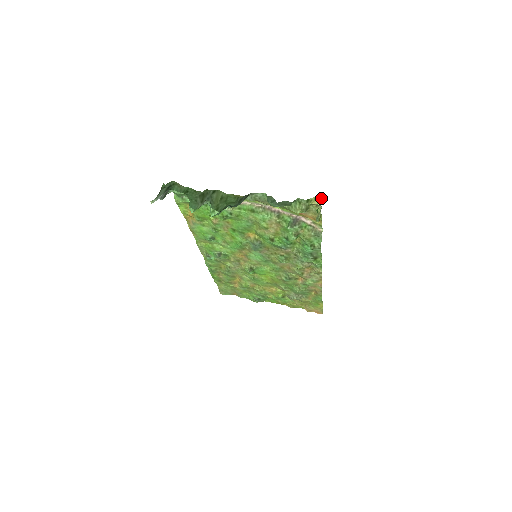
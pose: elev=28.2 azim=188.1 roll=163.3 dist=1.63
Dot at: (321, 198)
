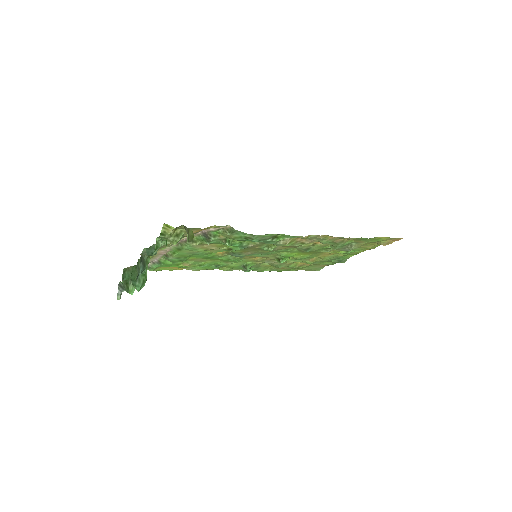
Dot at: (167, 224)
